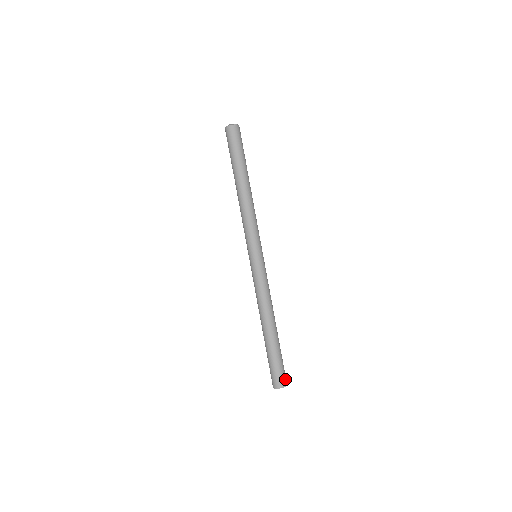
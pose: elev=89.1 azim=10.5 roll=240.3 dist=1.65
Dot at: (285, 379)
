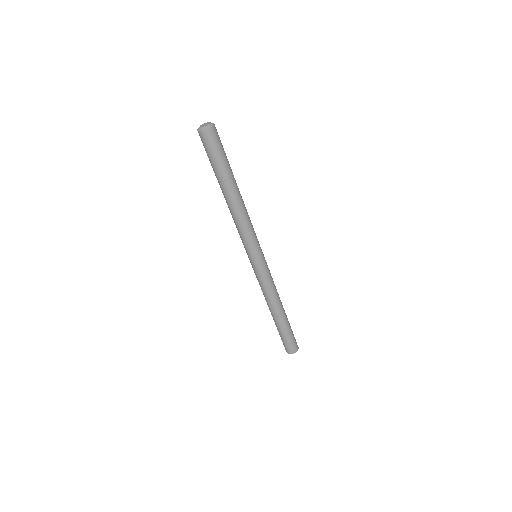
Dot at: (295, 348)
